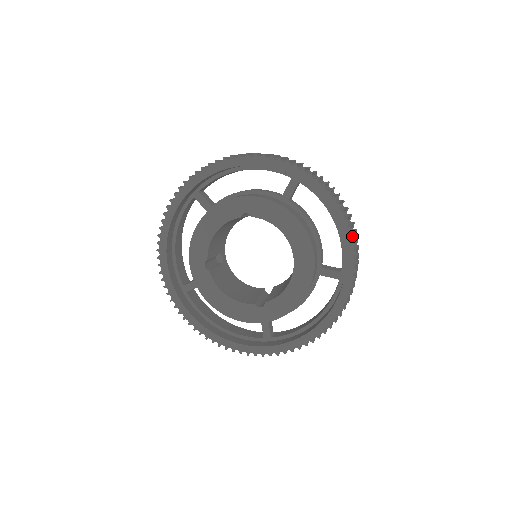
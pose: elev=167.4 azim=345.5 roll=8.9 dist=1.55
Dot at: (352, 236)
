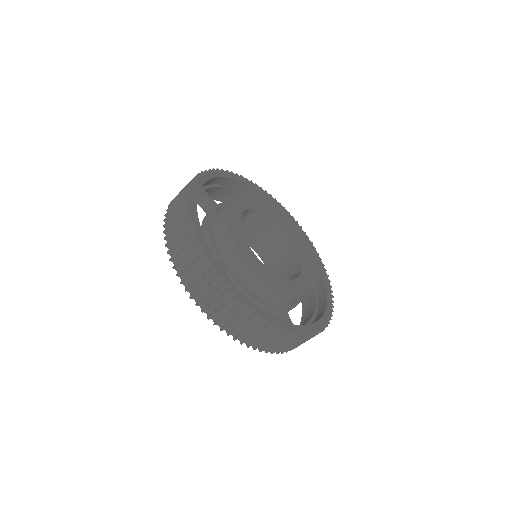
Dot at: occluded
